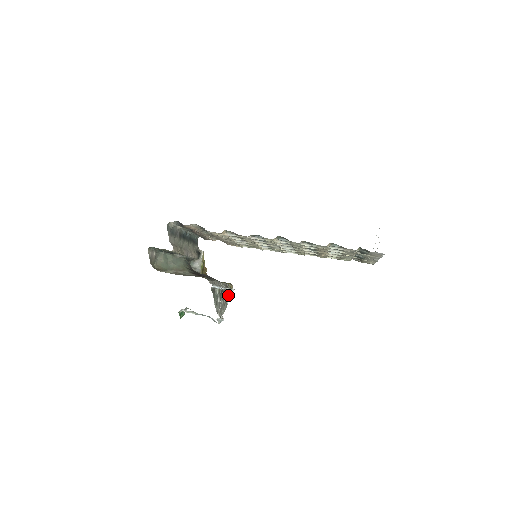
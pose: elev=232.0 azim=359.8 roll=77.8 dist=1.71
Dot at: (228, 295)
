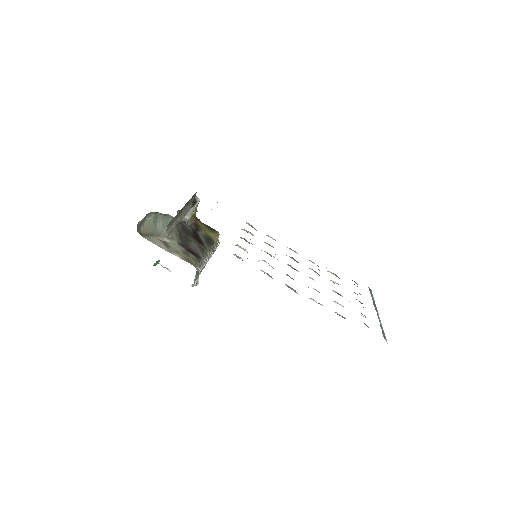
Dot at: occluded
